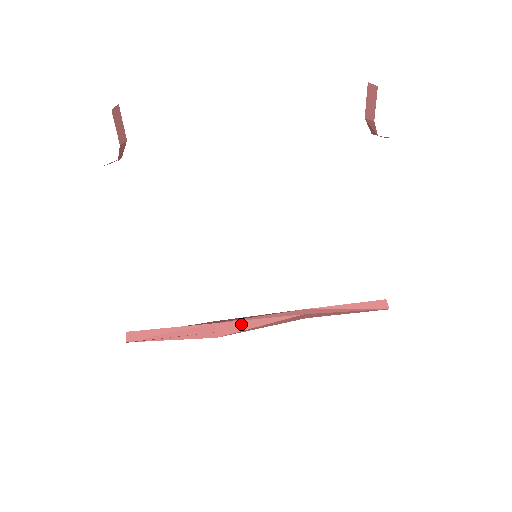
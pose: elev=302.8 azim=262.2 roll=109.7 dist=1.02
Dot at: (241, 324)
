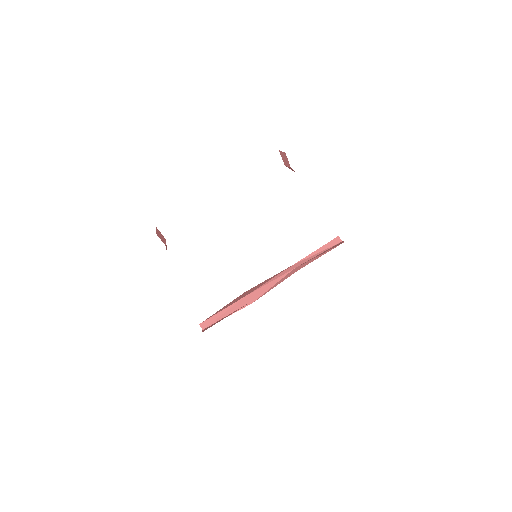
Dot at: (262, 290)
